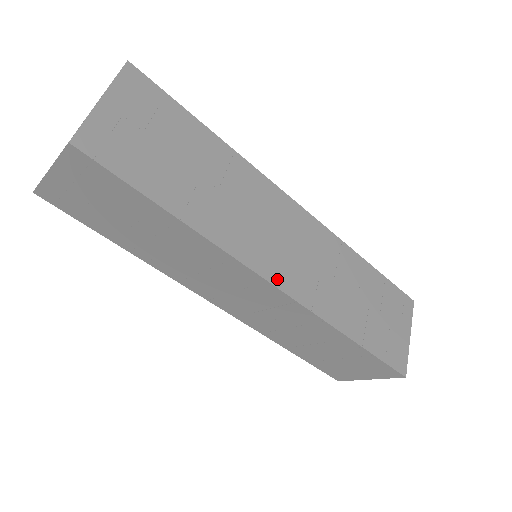
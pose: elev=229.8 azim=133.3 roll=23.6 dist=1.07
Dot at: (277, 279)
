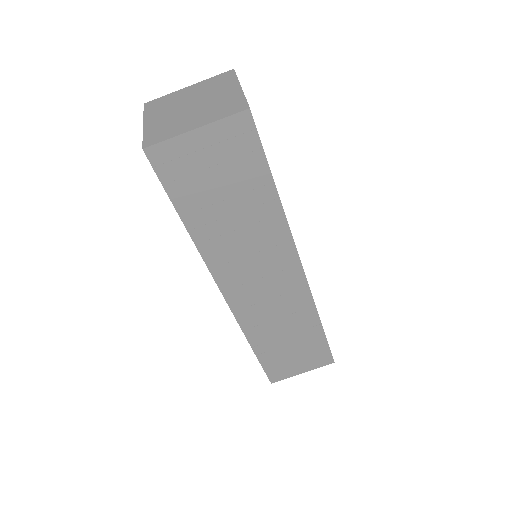
Dot at: occluded
